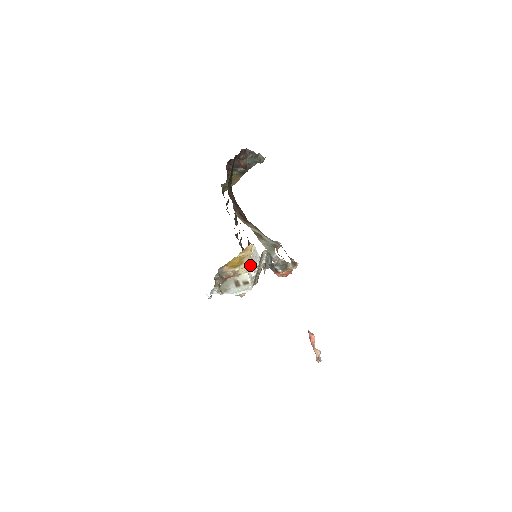
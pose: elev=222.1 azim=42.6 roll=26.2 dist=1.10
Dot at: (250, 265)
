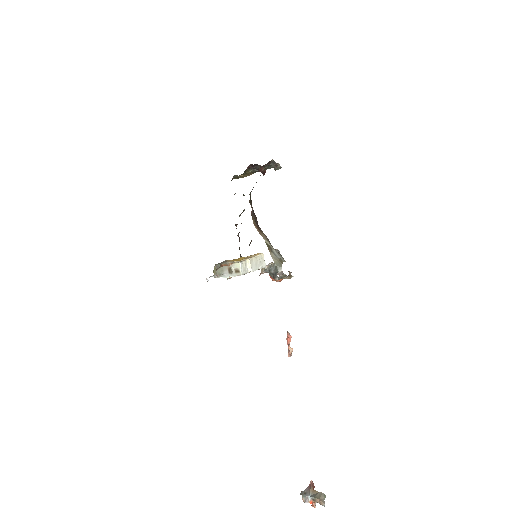
Dot at: (249, 262)
